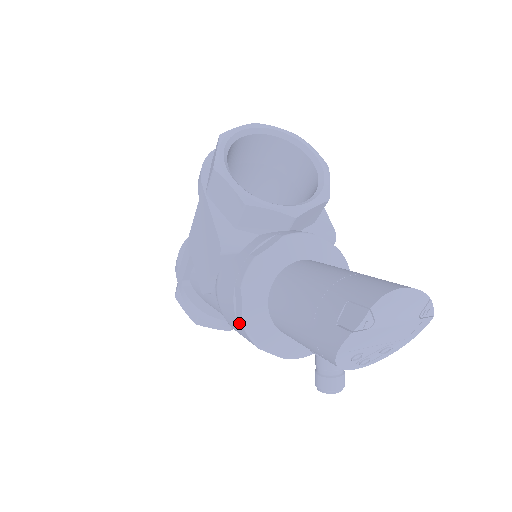
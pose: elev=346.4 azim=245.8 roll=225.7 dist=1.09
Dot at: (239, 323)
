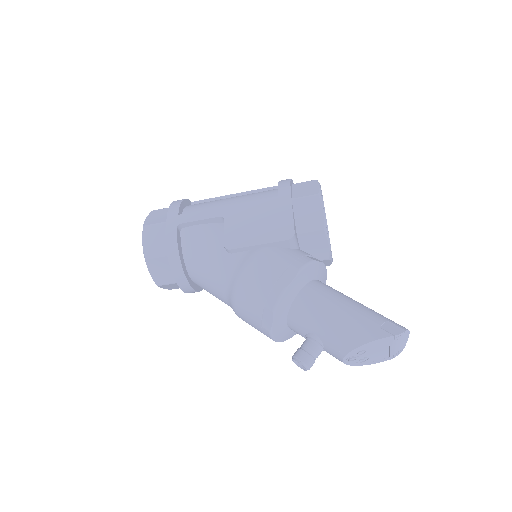
Dot at: (277, 287)
